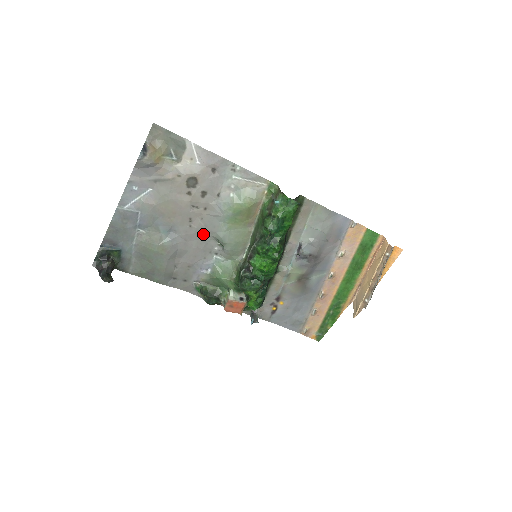
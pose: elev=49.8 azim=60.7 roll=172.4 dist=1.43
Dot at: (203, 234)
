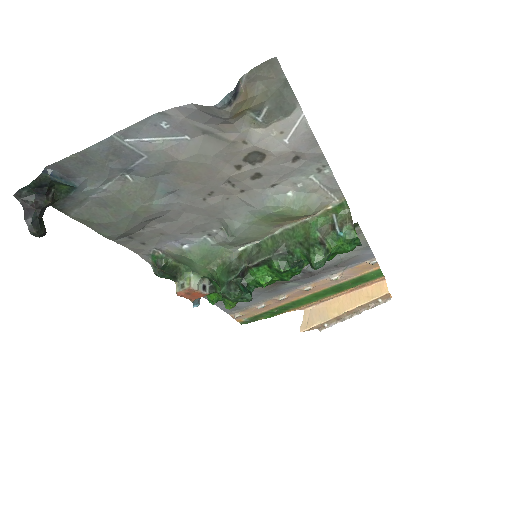
Dot at: (213, 213)
